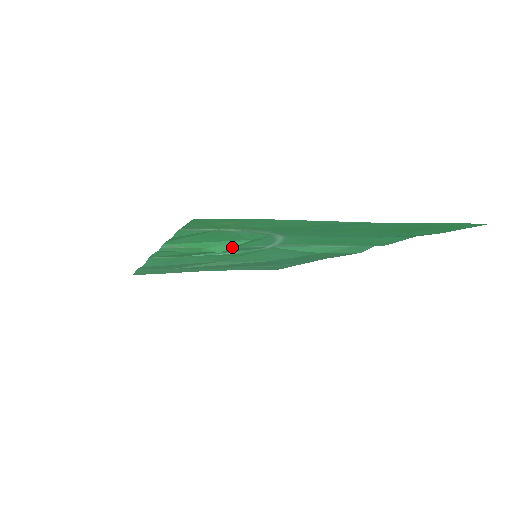
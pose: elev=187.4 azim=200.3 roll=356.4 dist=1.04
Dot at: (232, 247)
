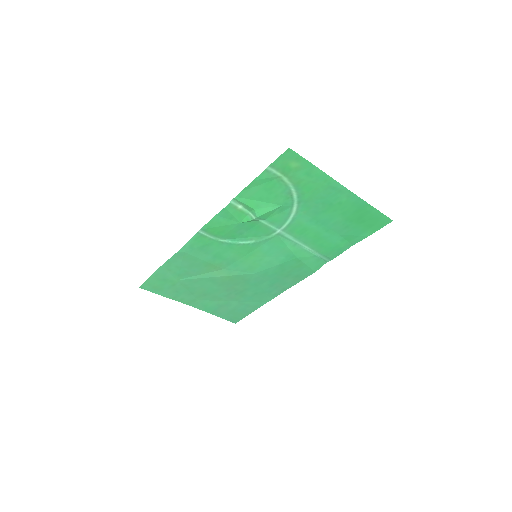
Dot at: (268, 212)
